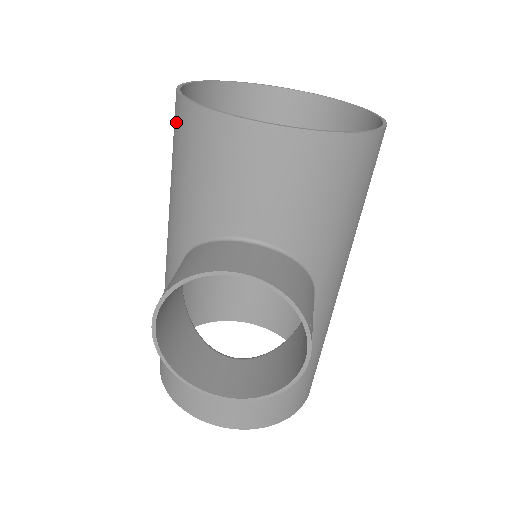
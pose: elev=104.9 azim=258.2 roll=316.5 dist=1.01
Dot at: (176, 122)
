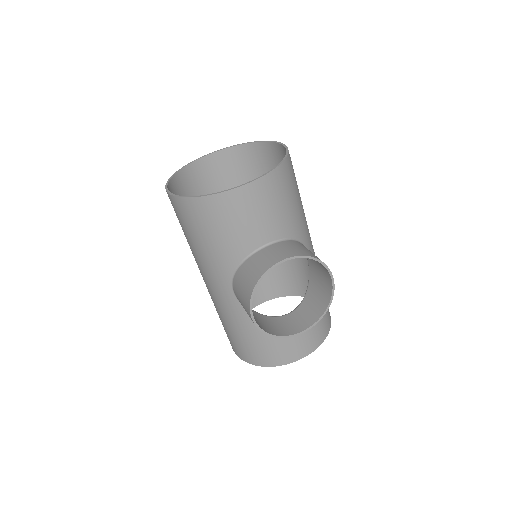
Dot at: (186, 212)
